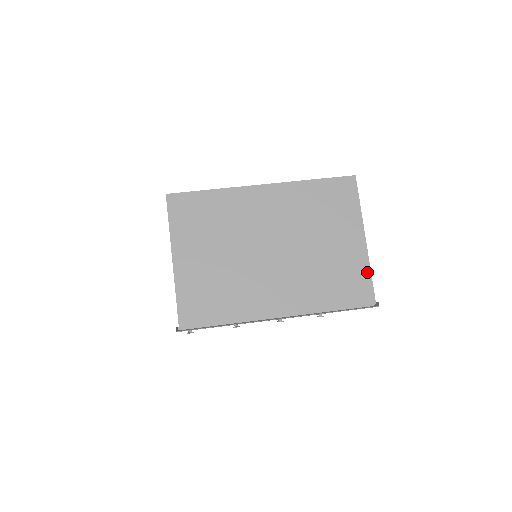
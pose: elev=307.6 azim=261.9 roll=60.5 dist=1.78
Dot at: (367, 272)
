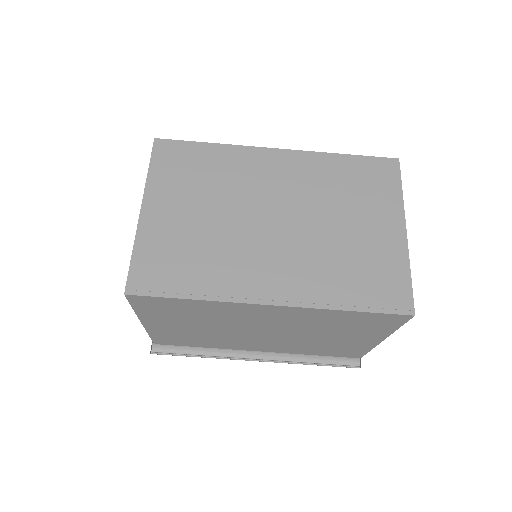
Dot at: (366, 350)
